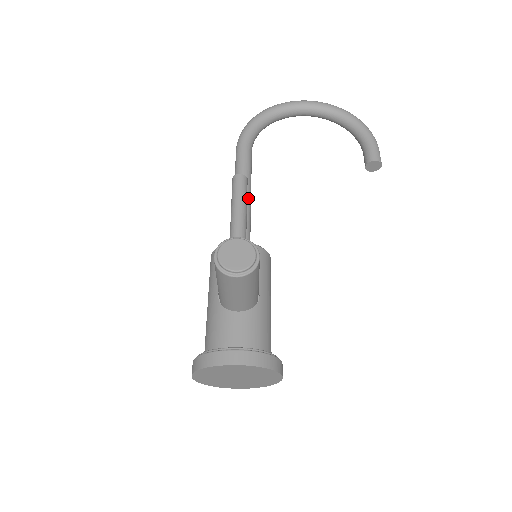
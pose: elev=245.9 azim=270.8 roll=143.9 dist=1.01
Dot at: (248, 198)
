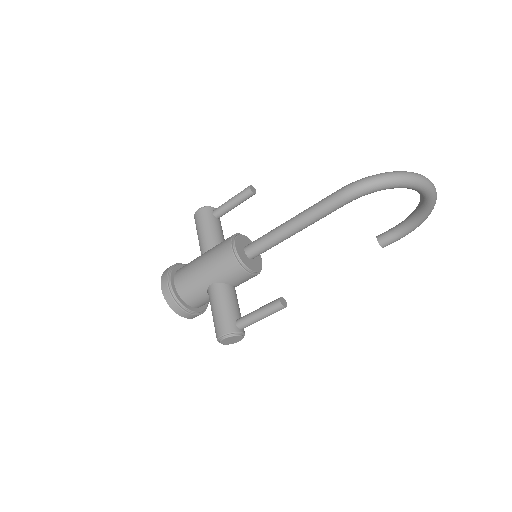
Dot at: occluded
